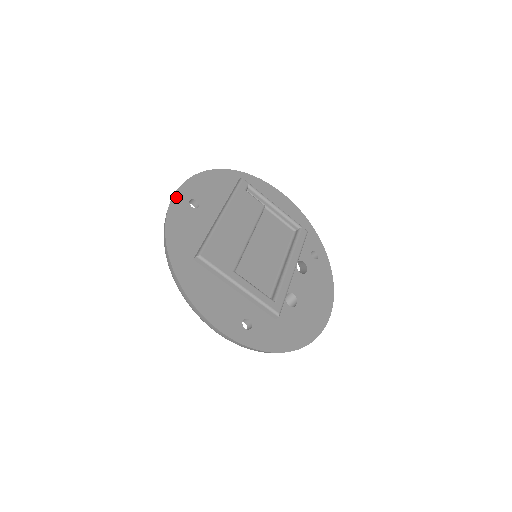
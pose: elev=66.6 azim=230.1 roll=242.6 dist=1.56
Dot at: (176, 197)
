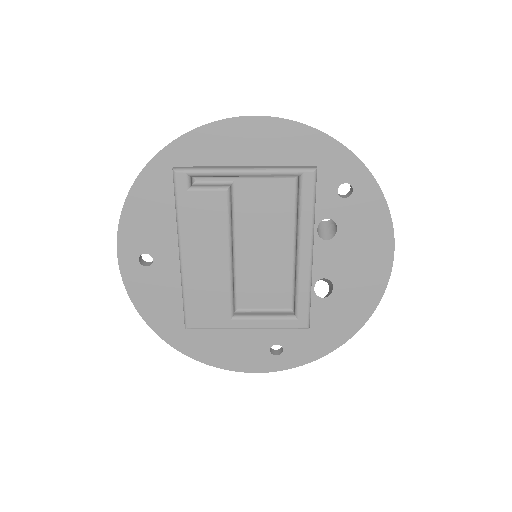
Dot at: (123, 269)
